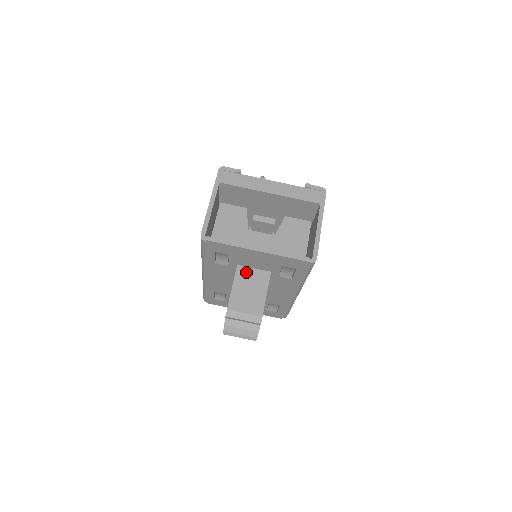
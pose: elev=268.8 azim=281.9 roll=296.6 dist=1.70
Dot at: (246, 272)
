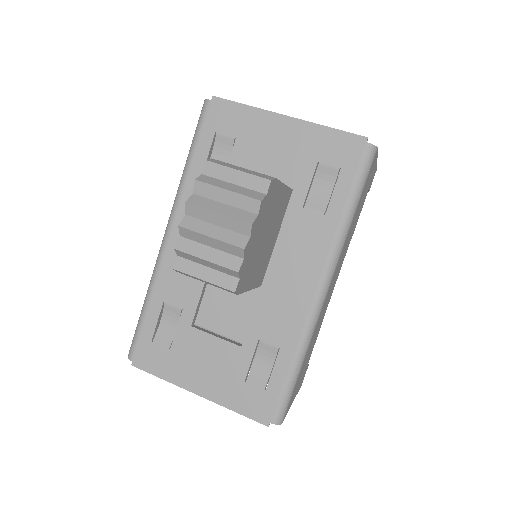
Dot at: occluded
